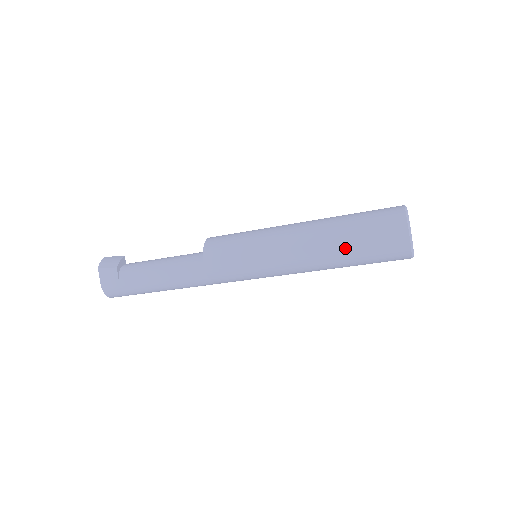
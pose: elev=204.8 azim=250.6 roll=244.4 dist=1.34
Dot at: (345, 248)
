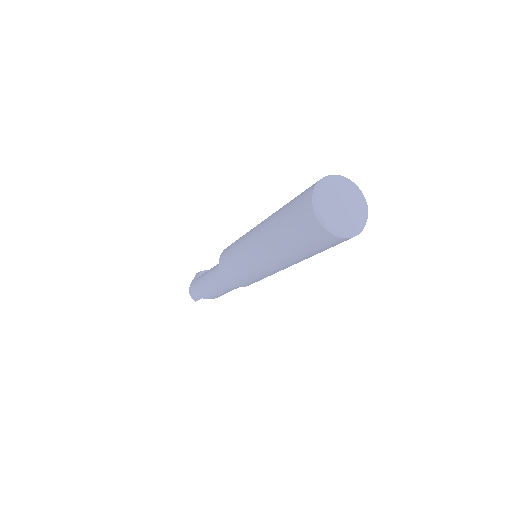
Dot at: (277, 219)
